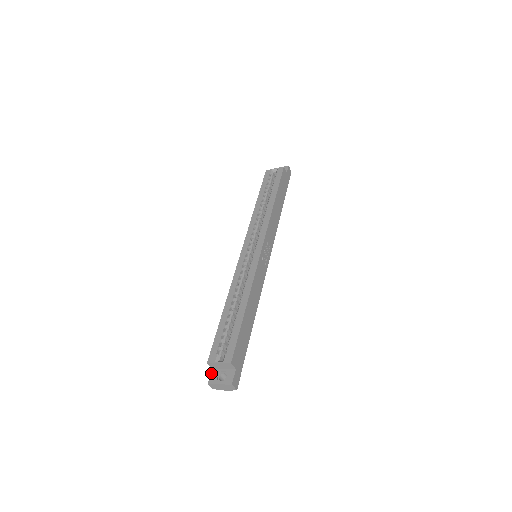
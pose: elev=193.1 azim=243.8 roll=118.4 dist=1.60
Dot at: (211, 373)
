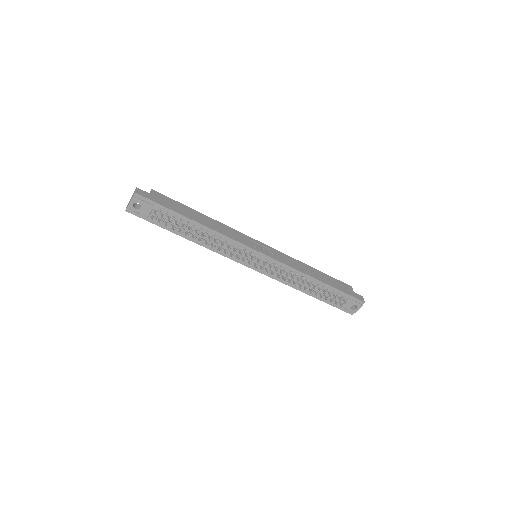
Dot at: occluded
